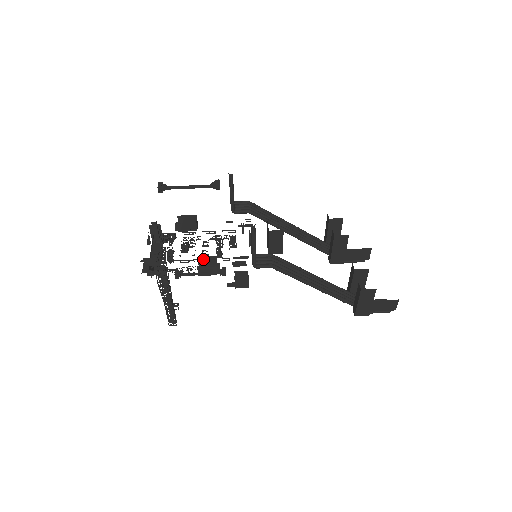
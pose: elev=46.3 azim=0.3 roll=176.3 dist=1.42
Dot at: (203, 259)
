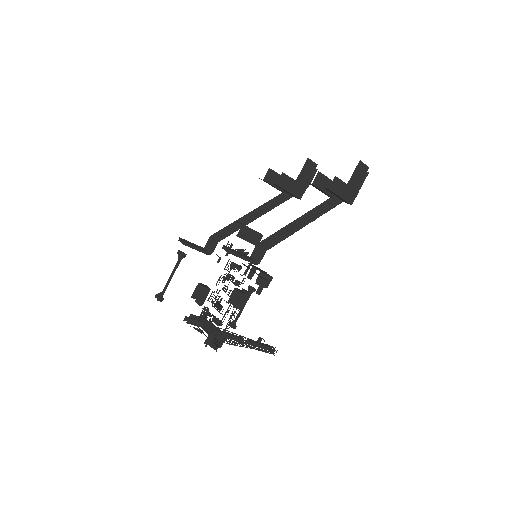
Dot at: (231, 299)
